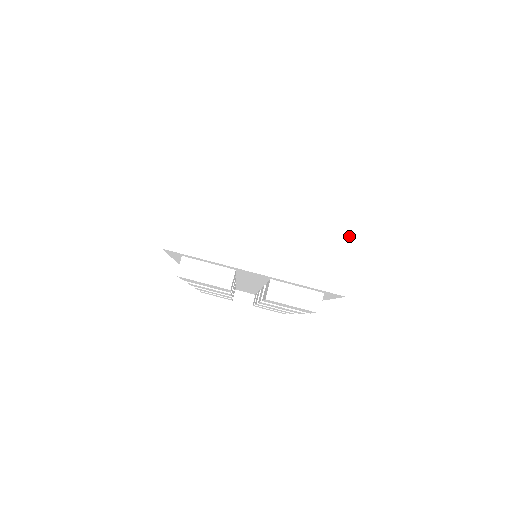
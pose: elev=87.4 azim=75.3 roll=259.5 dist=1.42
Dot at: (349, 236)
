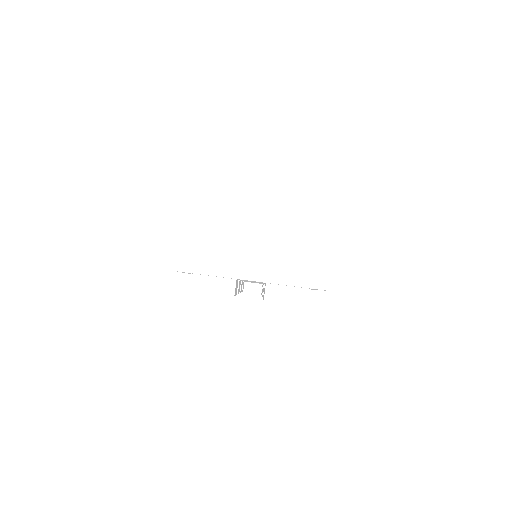
Dot at: (325, 240)
